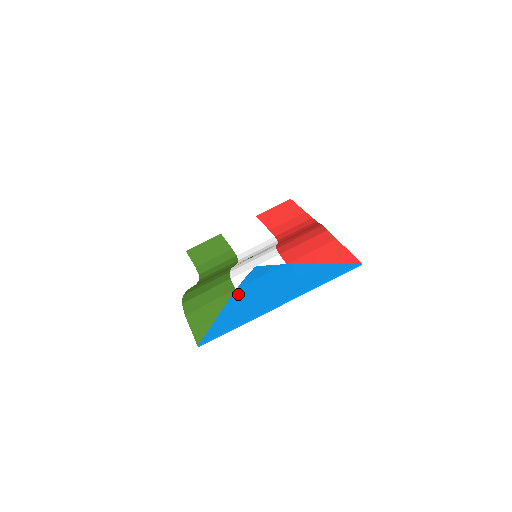
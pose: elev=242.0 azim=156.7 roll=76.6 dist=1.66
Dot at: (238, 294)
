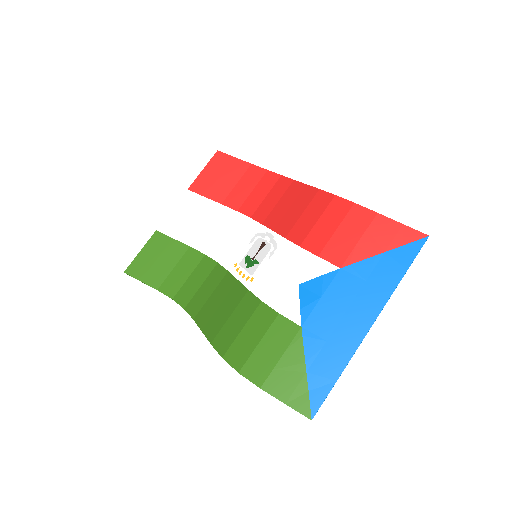
Dot at: (310, 332)
